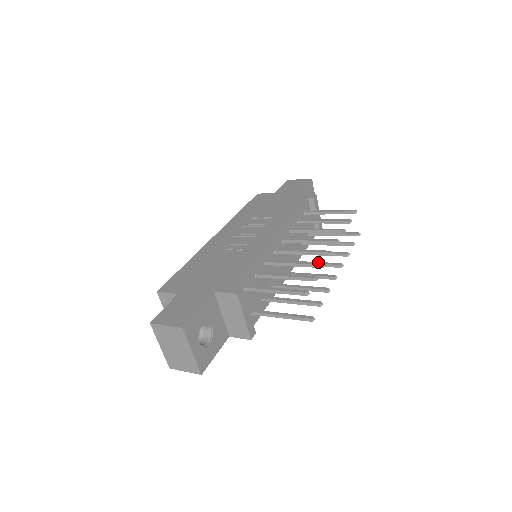
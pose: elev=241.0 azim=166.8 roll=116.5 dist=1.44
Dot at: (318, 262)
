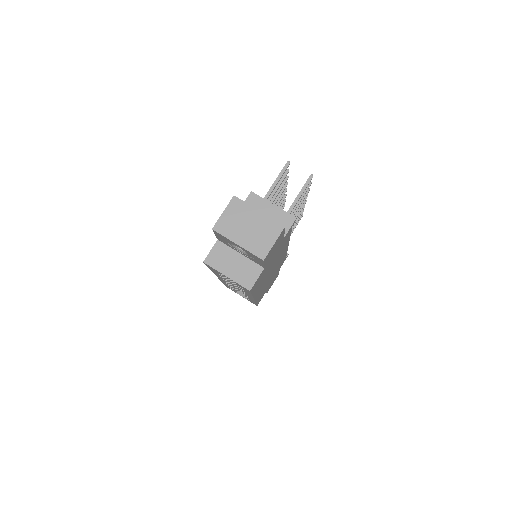
Dot at: occluded
